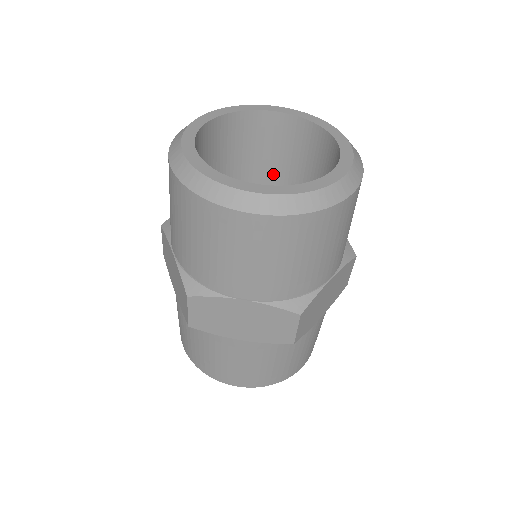
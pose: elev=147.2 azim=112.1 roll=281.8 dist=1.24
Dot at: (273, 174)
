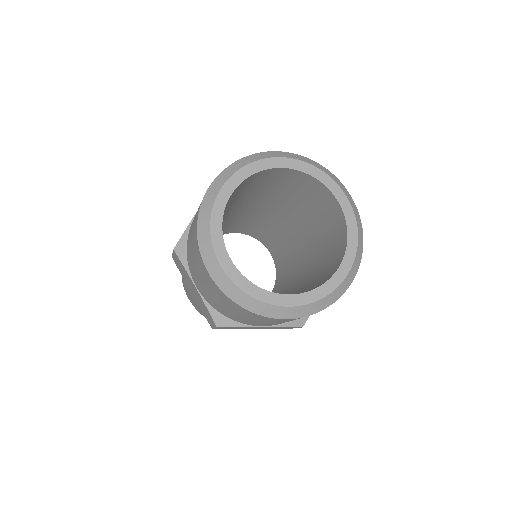
Dot at: (272, 192)
